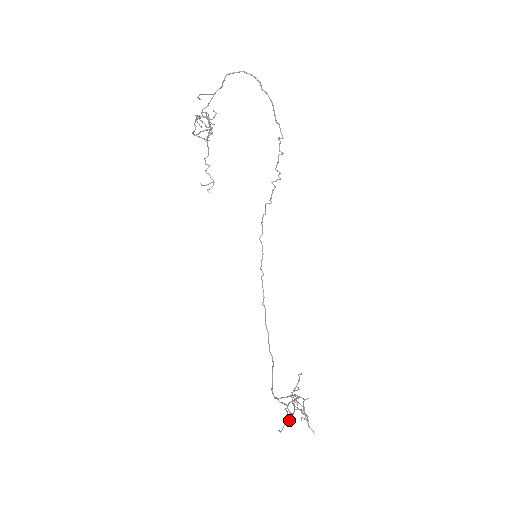
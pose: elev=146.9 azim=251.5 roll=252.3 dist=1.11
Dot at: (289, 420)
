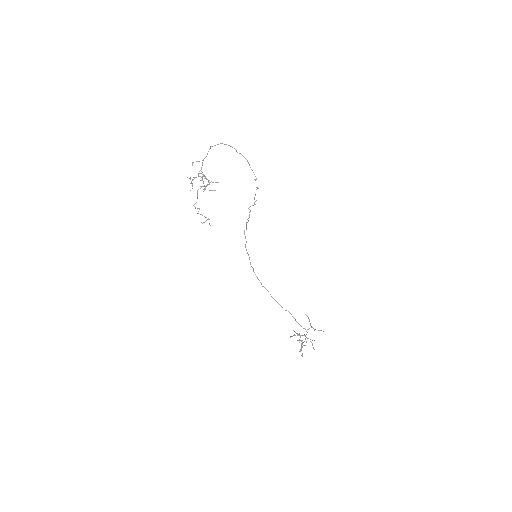
Dot at: (314, 340)
